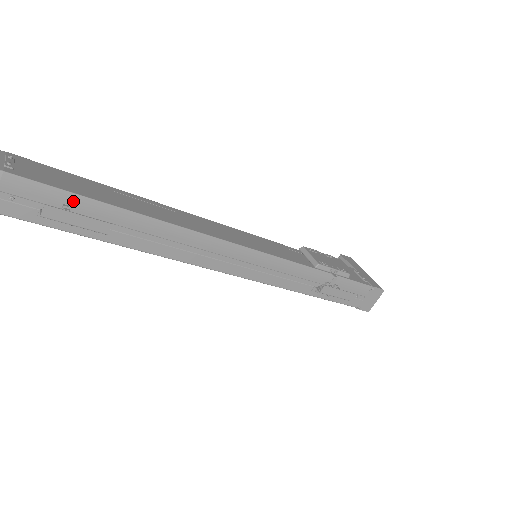
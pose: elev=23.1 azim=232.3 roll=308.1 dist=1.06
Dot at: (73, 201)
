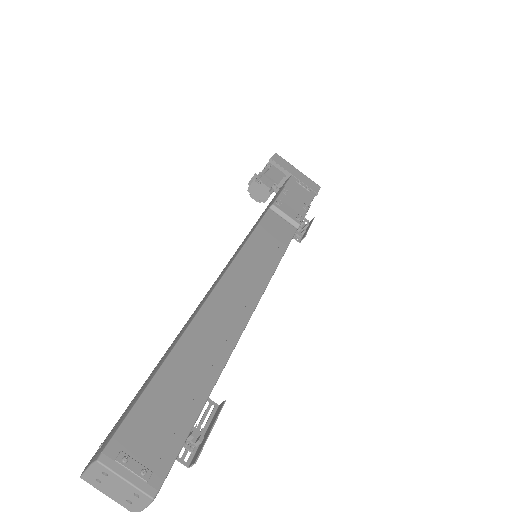
Dot at: (194, 423)
